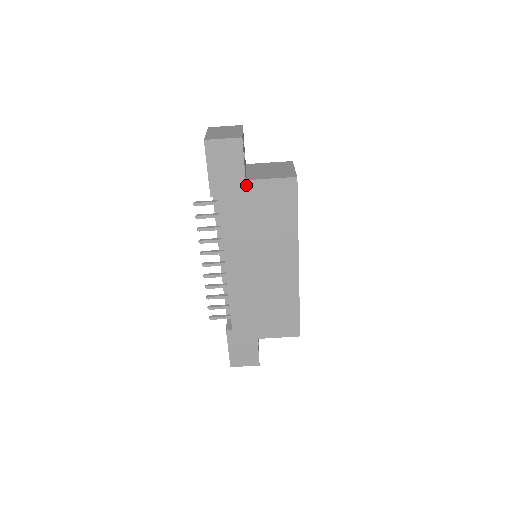
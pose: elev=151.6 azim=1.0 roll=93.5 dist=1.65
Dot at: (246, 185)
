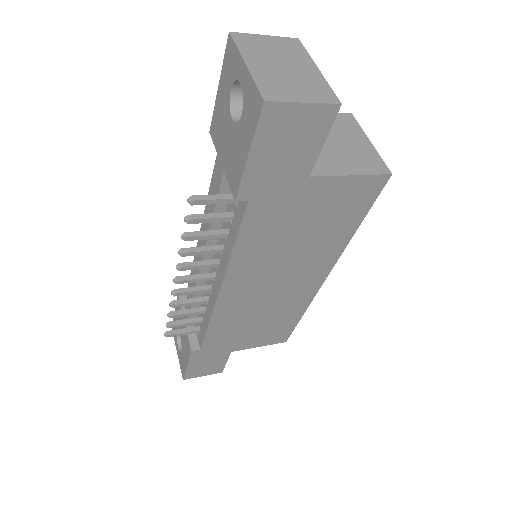
Dot at: (306, 184)
